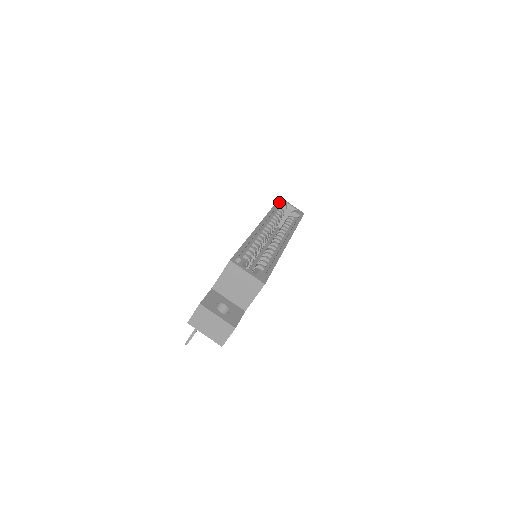
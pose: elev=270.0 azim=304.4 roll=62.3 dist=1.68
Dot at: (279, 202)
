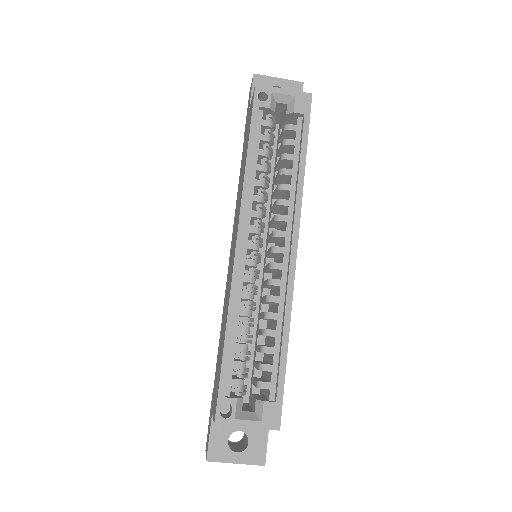
Dot at: (256, 111)
